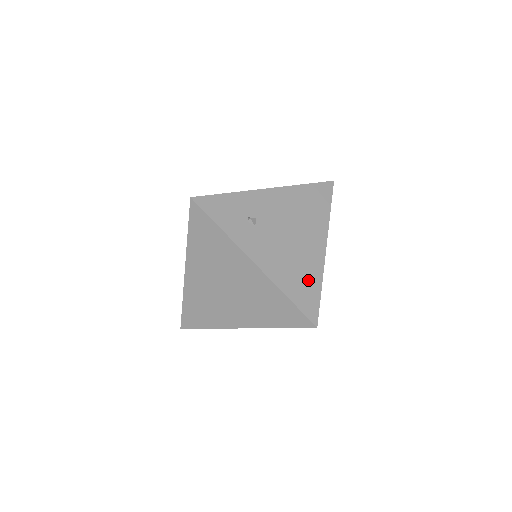
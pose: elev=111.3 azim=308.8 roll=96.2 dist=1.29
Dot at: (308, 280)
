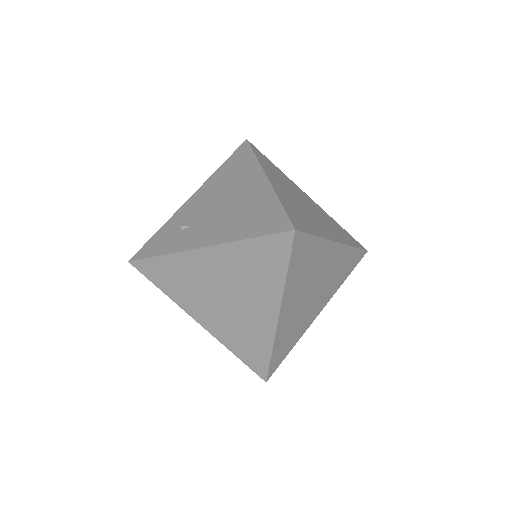
Dot at: (262, 210)
